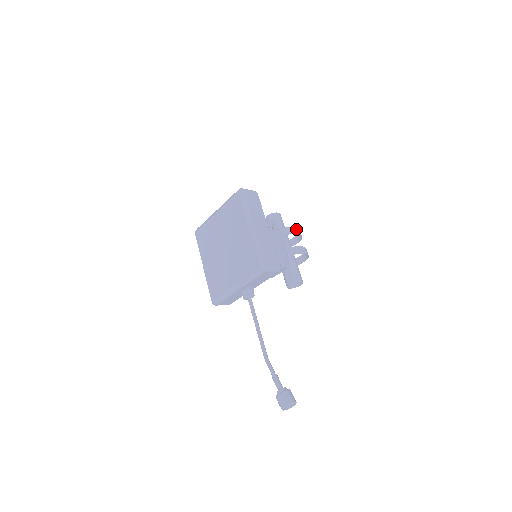
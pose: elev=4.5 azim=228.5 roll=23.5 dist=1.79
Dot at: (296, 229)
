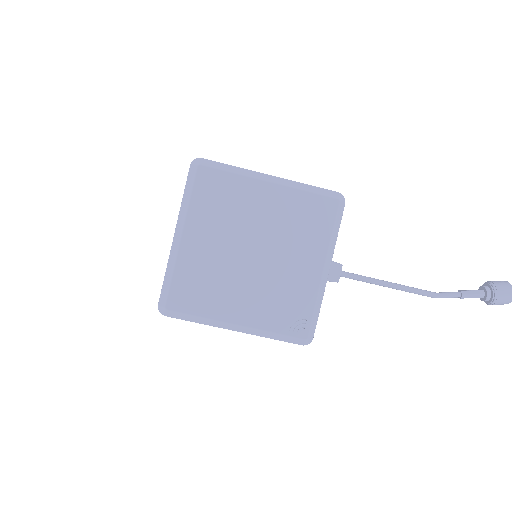
Dot at: occluded
